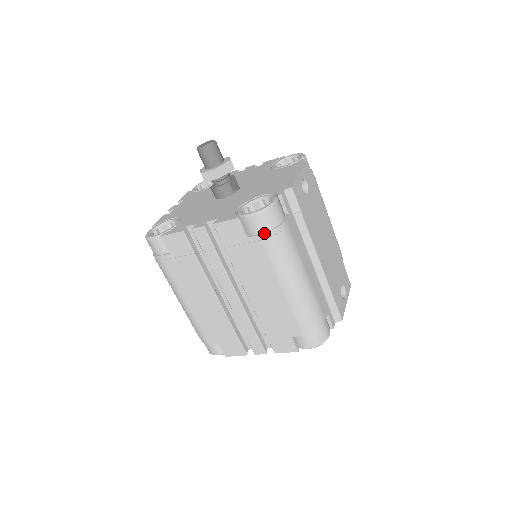
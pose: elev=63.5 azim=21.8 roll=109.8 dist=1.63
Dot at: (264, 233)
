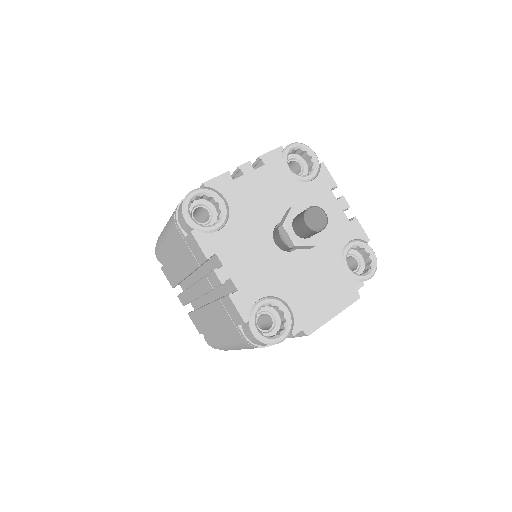
Dot at: (249, 341)
